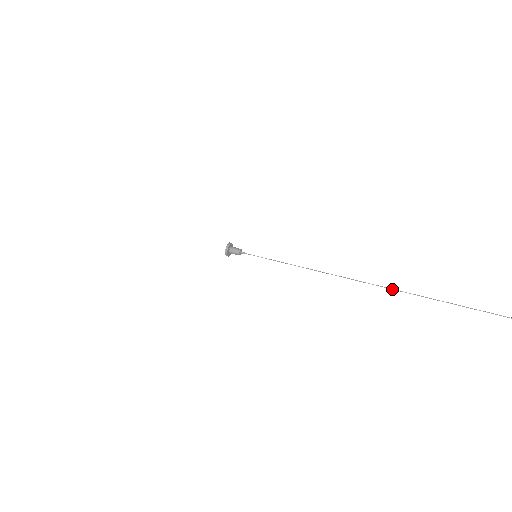
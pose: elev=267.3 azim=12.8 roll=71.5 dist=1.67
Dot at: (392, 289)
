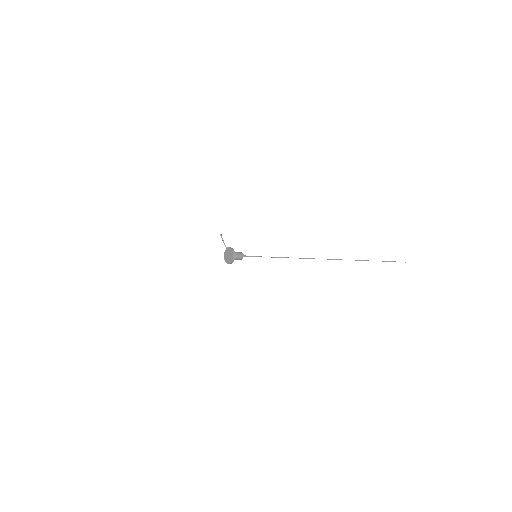
Dot at: occluded
